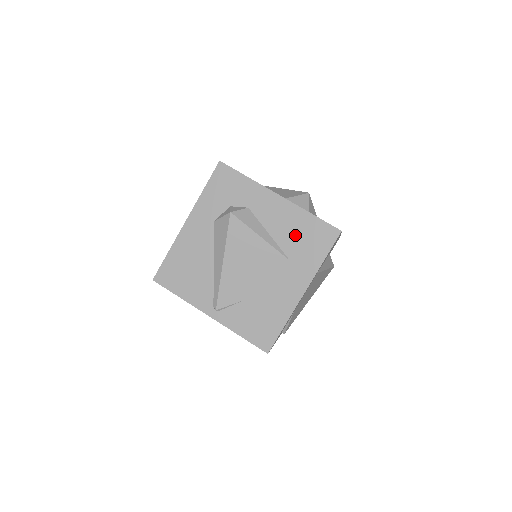
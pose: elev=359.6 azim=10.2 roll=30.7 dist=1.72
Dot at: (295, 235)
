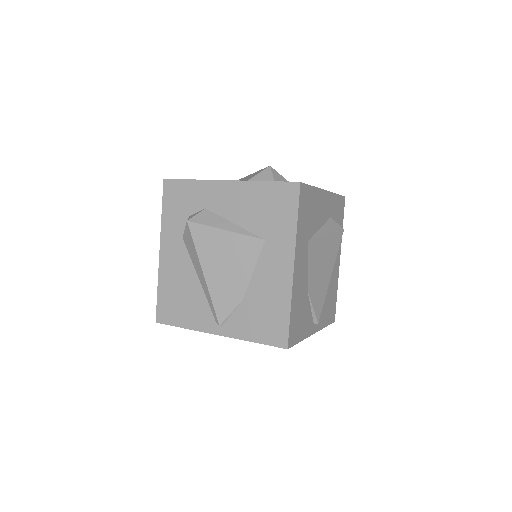
Dot at: (258, 211)
